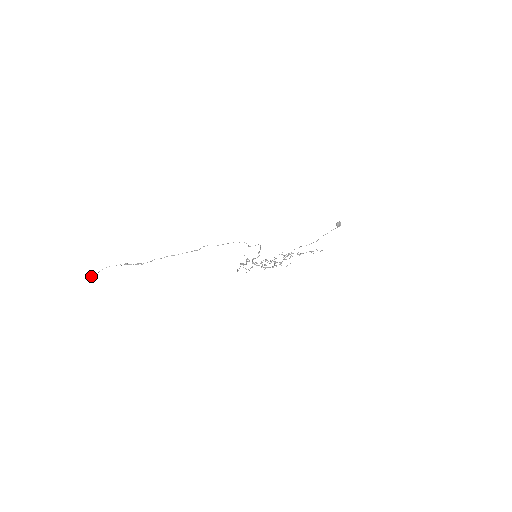
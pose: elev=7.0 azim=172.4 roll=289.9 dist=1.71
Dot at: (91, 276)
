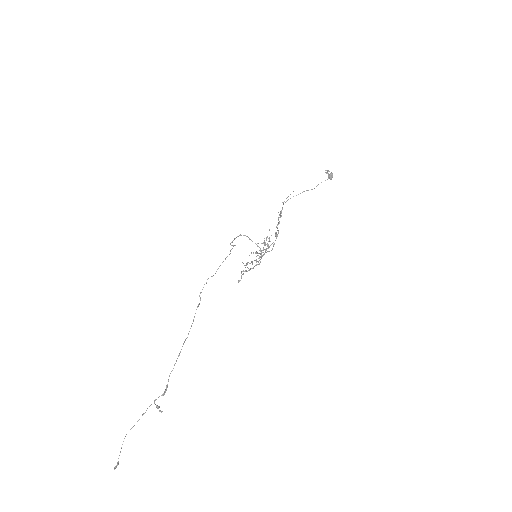
Dot at: (118, 464)
